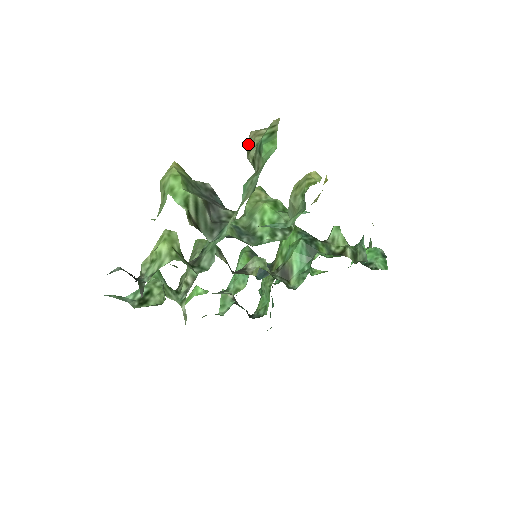
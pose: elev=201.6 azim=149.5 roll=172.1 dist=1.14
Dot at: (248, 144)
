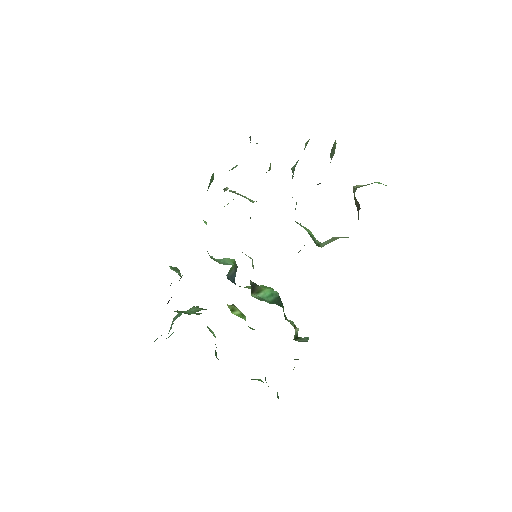
Dot at: occluded
